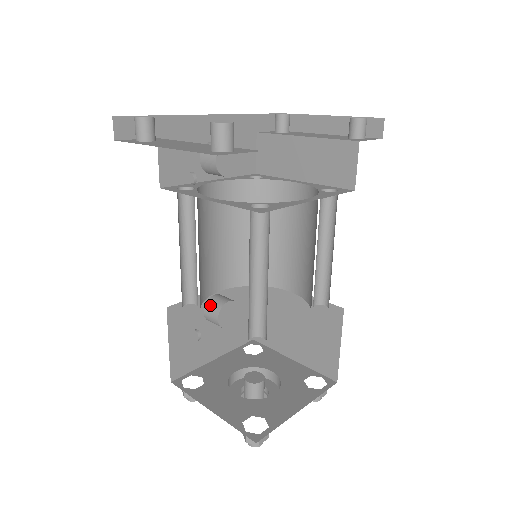
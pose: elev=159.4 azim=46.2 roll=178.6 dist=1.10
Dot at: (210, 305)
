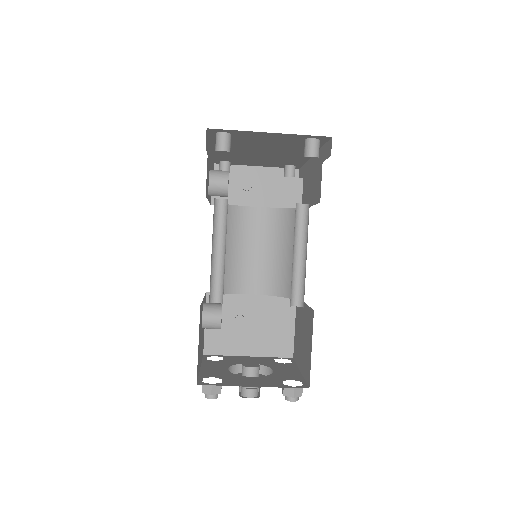
Dot at: (209, 309)
